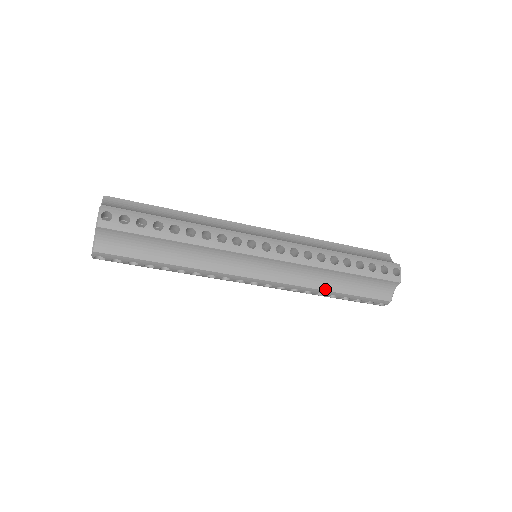
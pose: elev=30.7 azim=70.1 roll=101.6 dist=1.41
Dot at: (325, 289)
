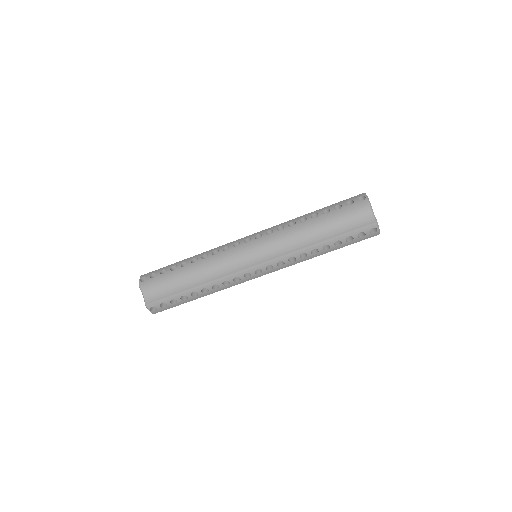
Dot at: (312, 244)
